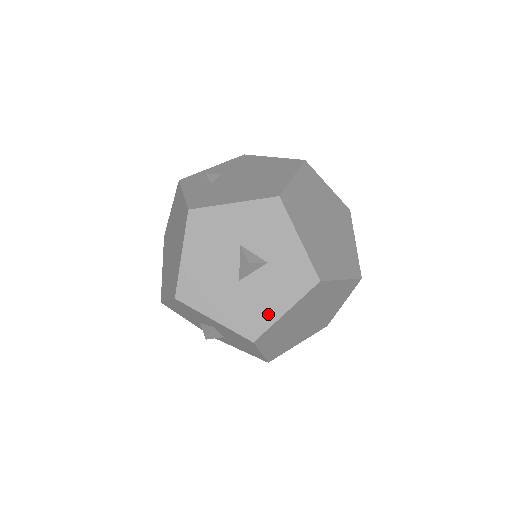
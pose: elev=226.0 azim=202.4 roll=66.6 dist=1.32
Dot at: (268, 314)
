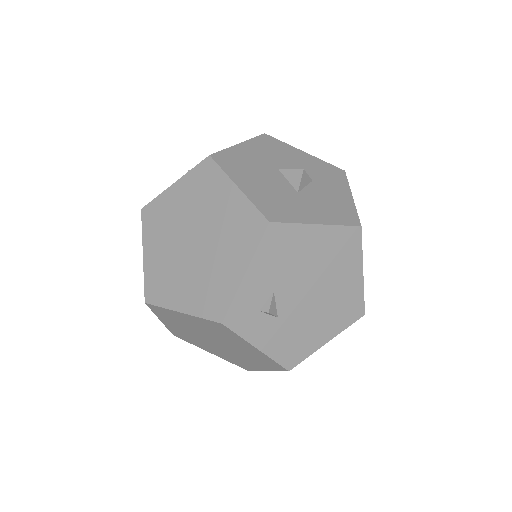
Dot at: occluded
